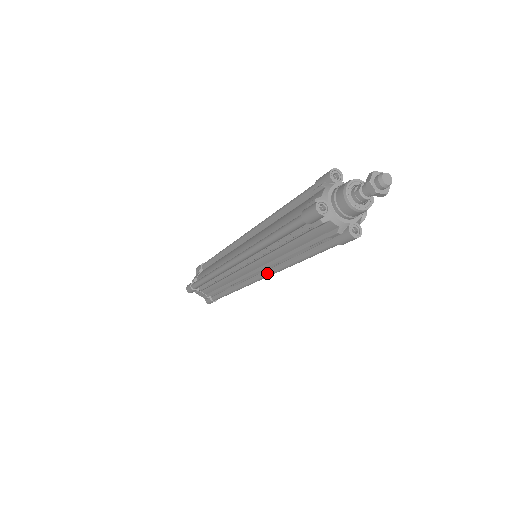
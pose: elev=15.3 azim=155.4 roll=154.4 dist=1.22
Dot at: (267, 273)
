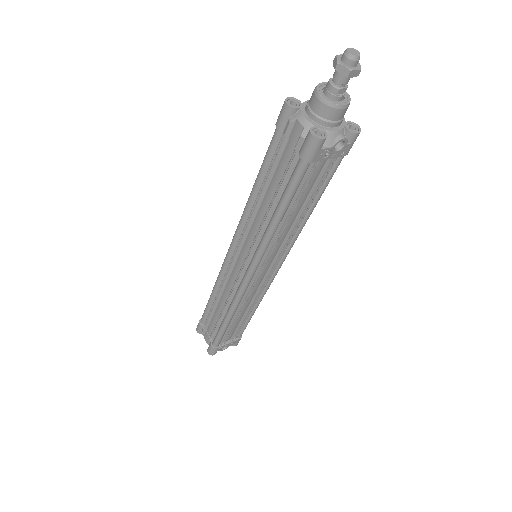
Dot at: (252, 260)
